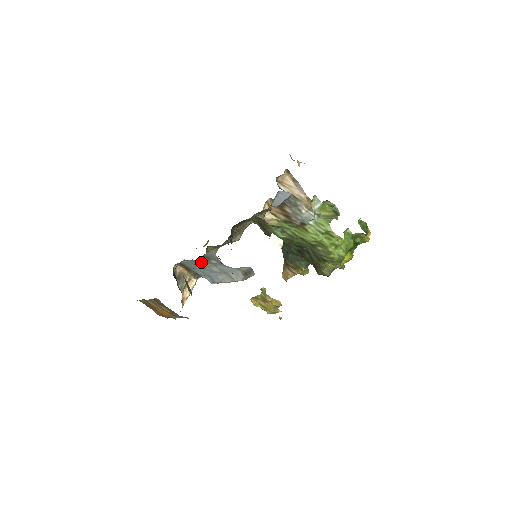
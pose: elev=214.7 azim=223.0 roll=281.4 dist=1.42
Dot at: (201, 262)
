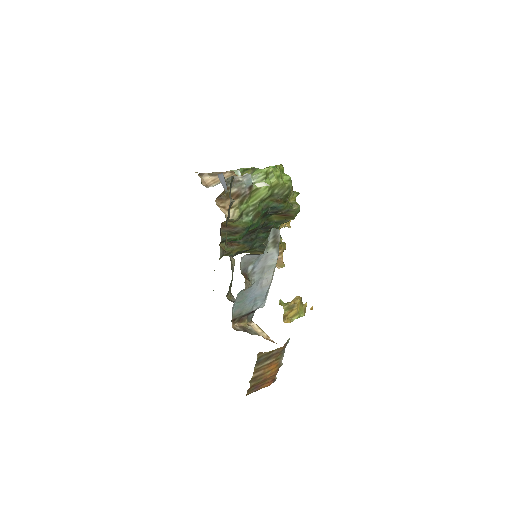
Dot at: (245, 279)
